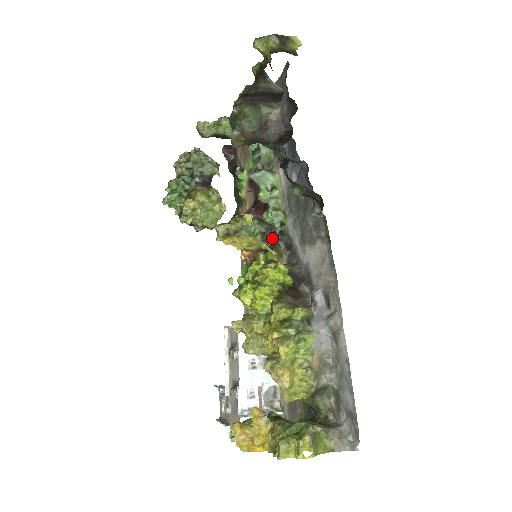
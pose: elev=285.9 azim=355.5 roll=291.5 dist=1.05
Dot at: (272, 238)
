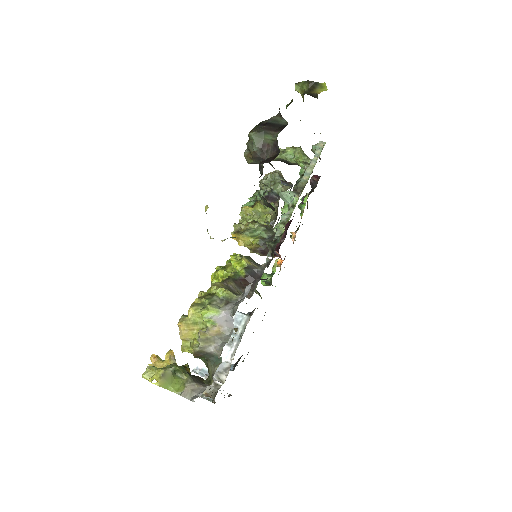
Dot at: occluded
